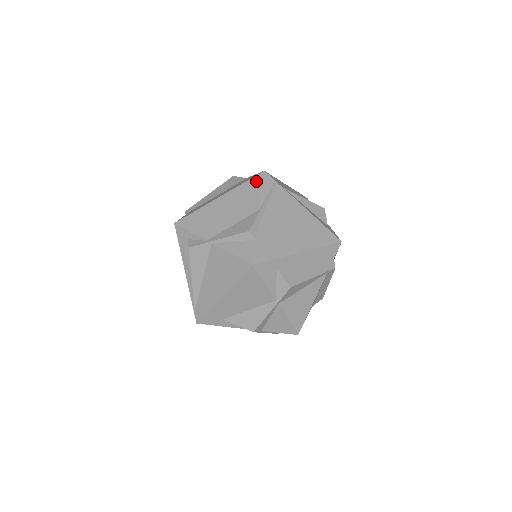
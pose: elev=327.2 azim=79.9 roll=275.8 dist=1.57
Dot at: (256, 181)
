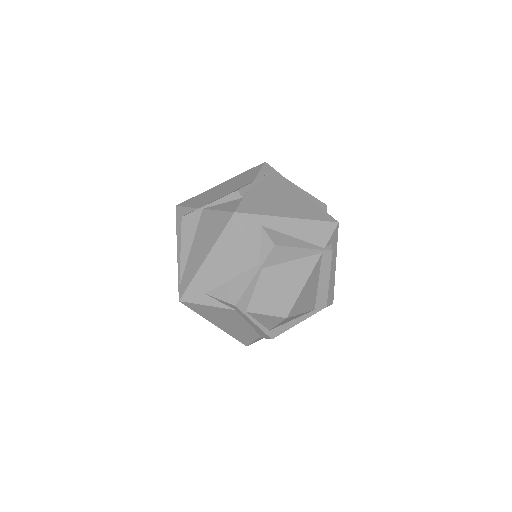
Dot at: (256, 168)
